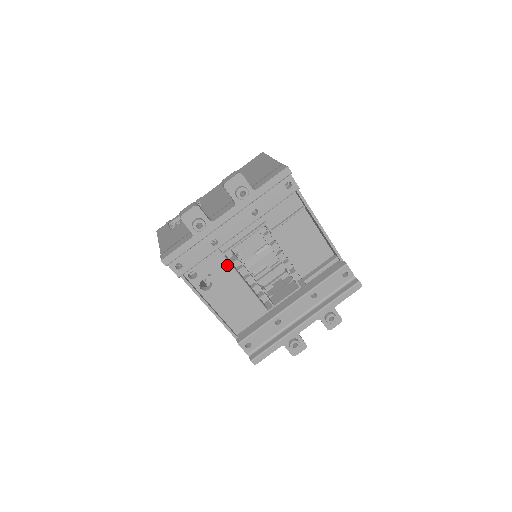
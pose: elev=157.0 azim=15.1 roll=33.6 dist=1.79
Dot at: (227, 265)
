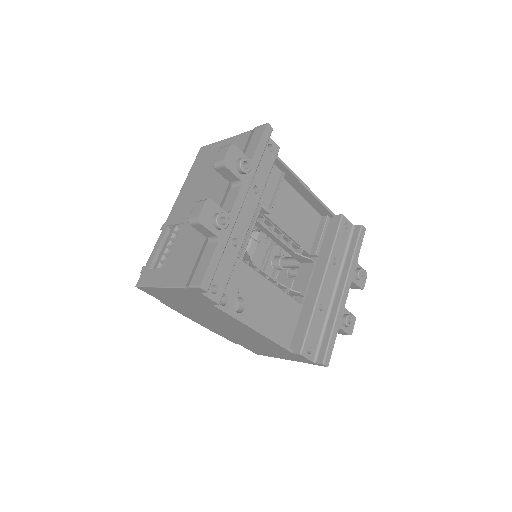
Dot at: (249, 270)
